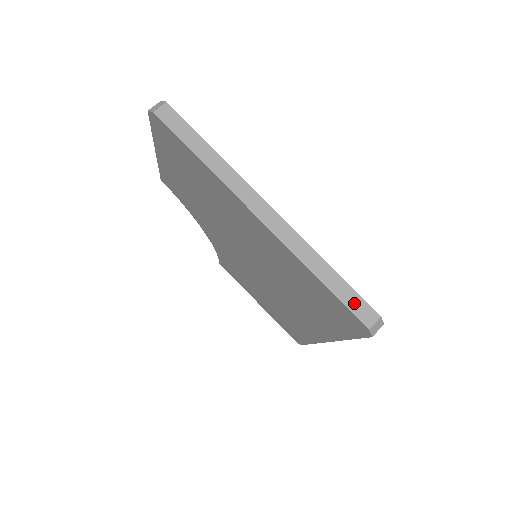
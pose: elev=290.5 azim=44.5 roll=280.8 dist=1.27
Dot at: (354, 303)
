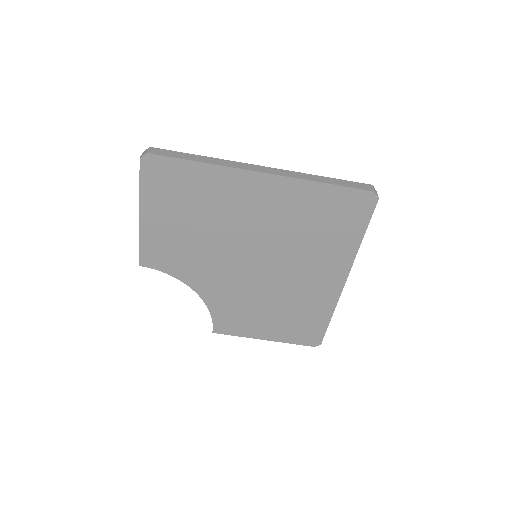
Dot at: (354, 185)
